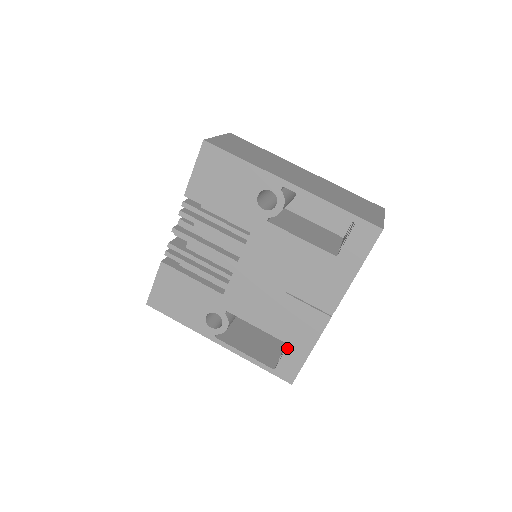
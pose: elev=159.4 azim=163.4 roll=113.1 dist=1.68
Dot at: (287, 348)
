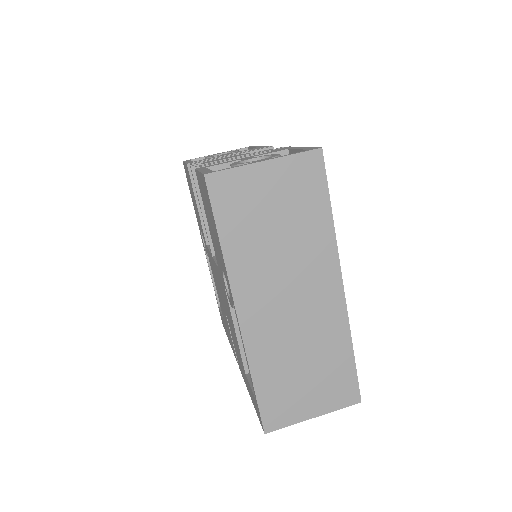
Dot at: (223, 319)
